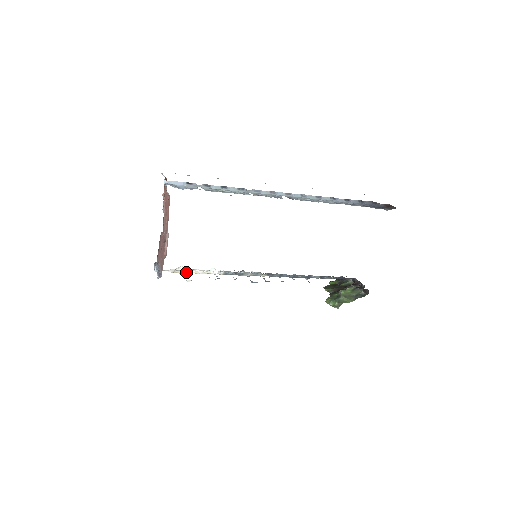
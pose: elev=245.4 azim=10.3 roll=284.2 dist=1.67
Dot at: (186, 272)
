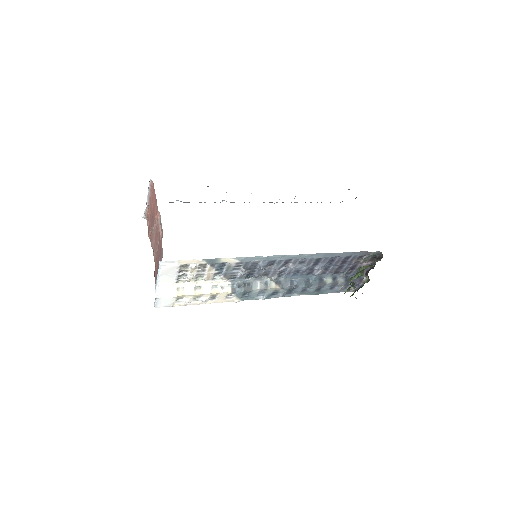
Dot at: (191, 292)
